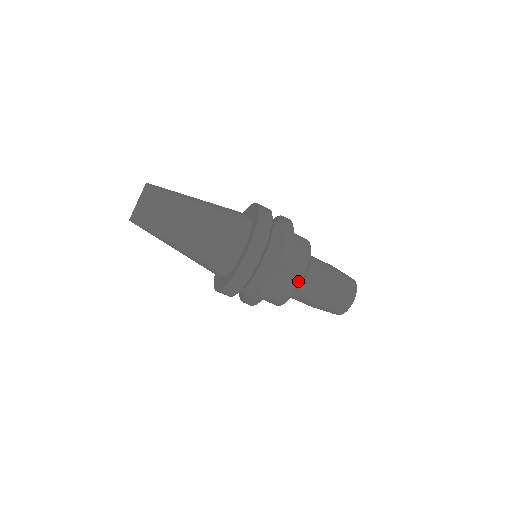
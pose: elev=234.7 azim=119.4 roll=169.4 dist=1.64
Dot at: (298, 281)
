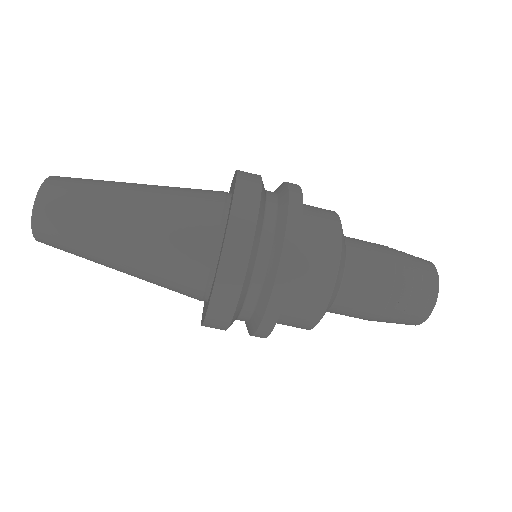
Dot at: (335, 223)
